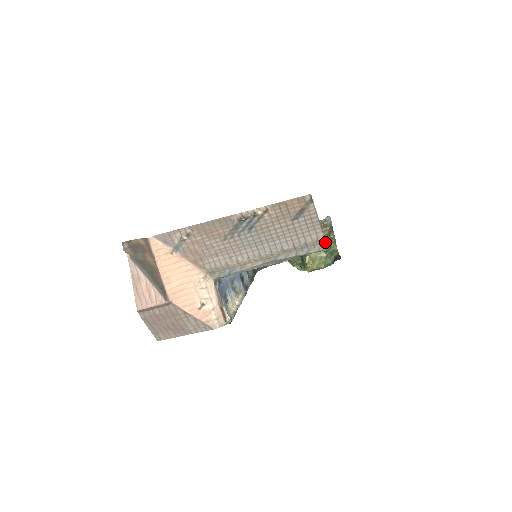
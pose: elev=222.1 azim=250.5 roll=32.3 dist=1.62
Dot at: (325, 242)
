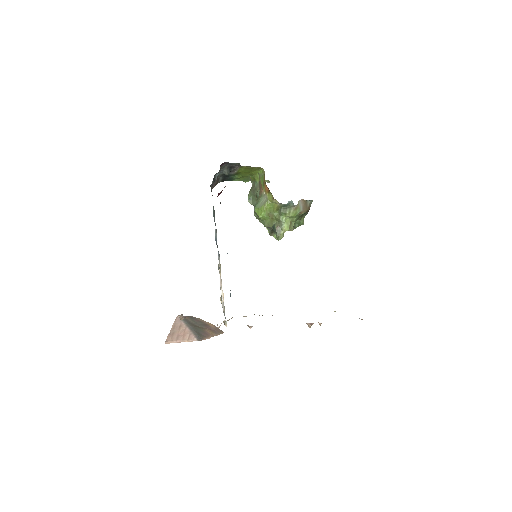
Dot at: occluded
